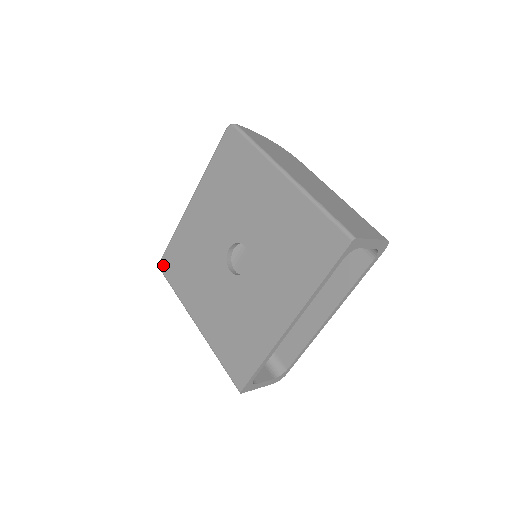
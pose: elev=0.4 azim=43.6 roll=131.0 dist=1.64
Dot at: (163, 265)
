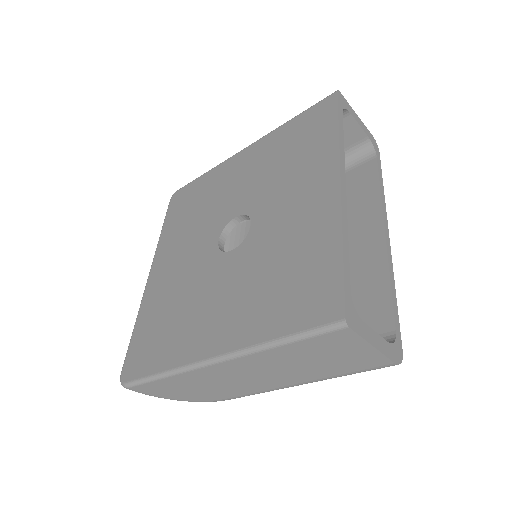
Dot at: (127, 372)
